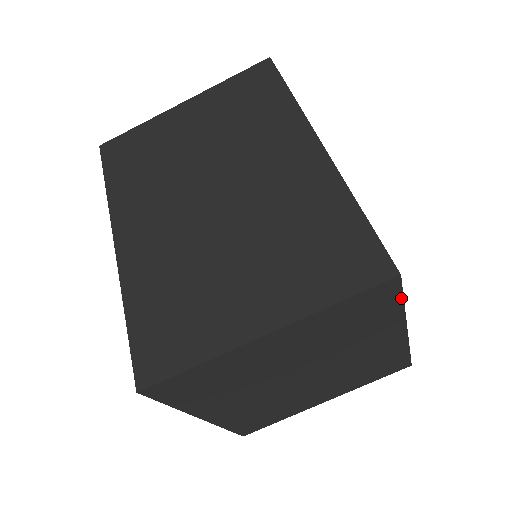
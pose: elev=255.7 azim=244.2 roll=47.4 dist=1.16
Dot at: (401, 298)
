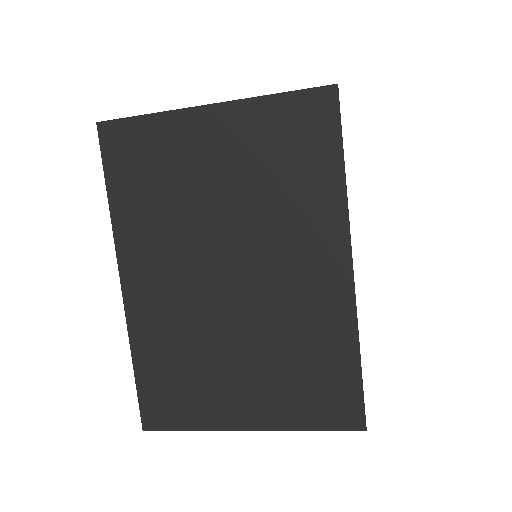
Dot at: occluded
